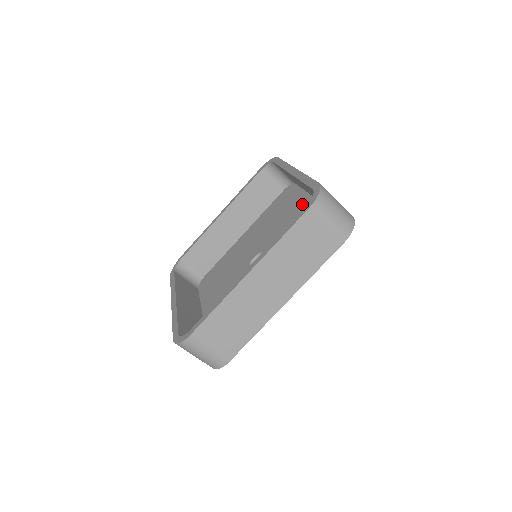
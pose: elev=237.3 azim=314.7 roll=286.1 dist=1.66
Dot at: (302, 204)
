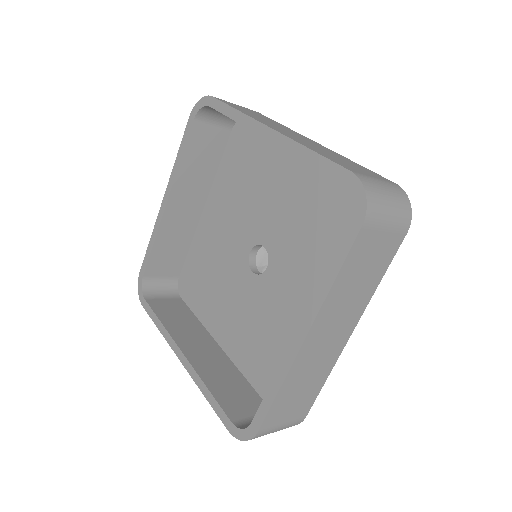
Dot at: (286, 161)
